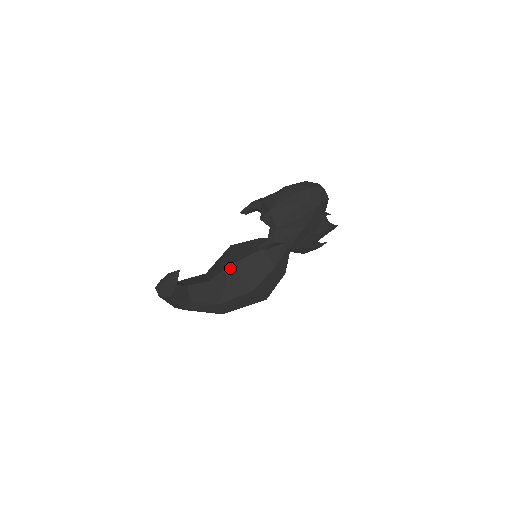
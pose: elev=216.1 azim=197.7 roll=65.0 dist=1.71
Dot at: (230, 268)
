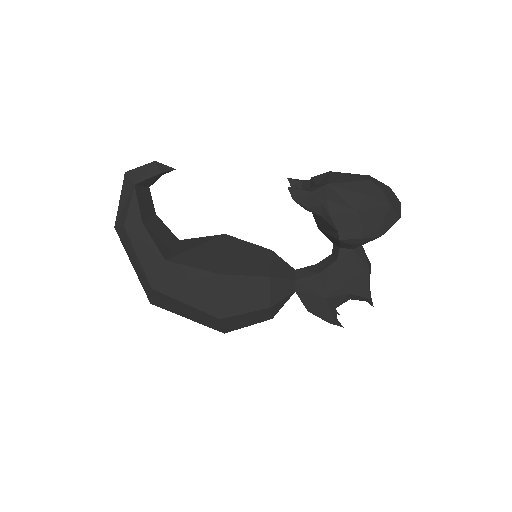
Dot at: (219, 236)
